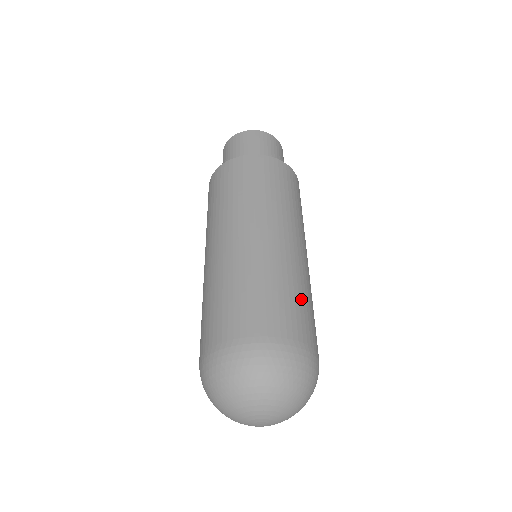
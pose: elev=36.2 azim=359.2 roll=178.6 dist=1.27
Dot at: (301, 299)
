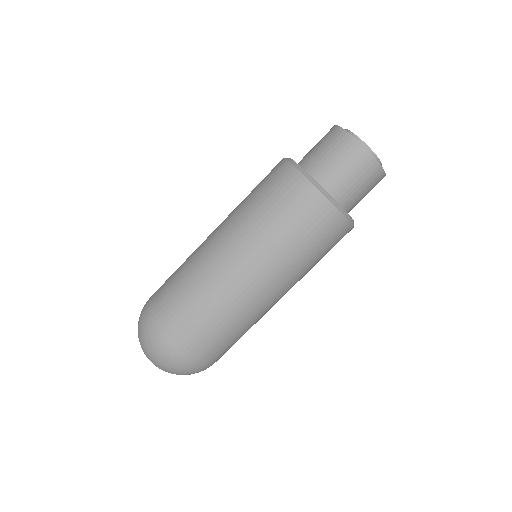
Dot at: (213, 325)
